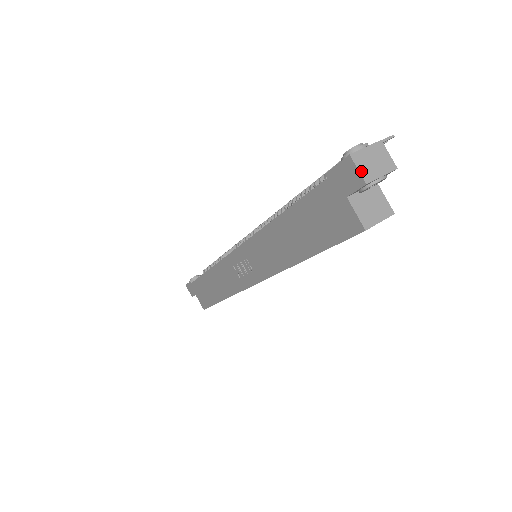
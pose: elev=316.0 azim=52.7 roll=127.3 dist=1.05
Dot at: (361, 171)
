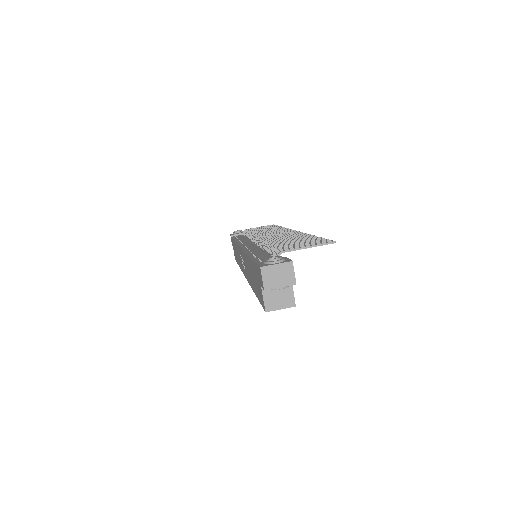
Dot at: (264, 280)
